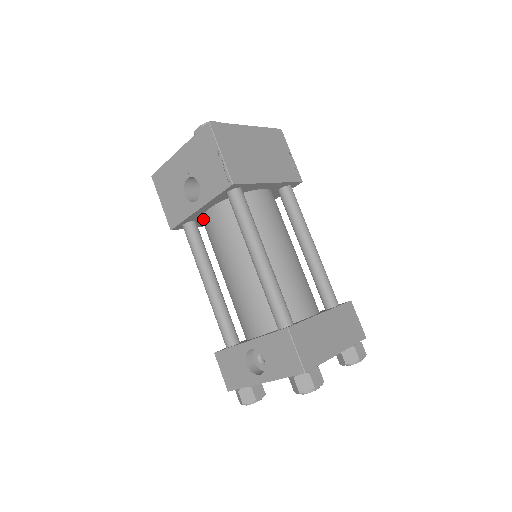
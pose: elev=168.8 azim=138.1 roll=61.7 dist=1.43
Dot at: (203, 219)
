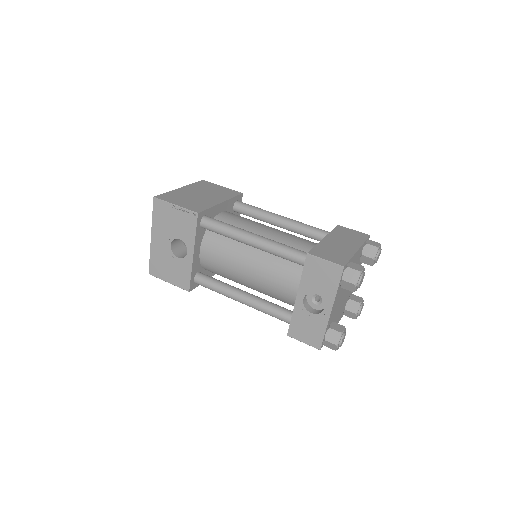
Dot at: (203, 264)
